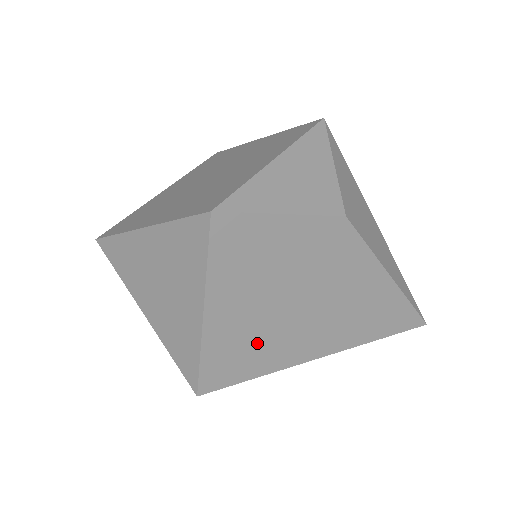
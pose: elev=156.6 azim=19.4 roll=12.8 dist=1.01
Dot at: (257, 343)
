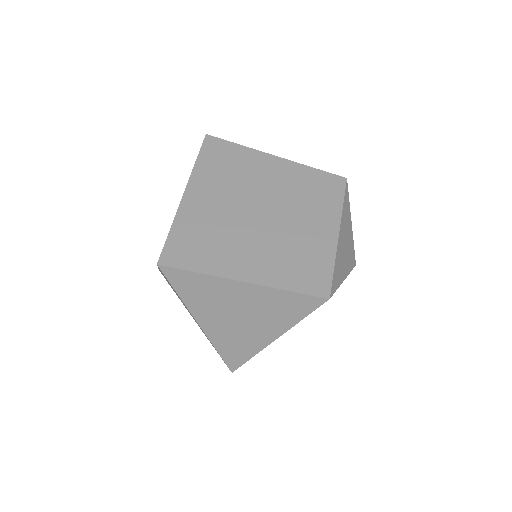
Dot at: occluded
